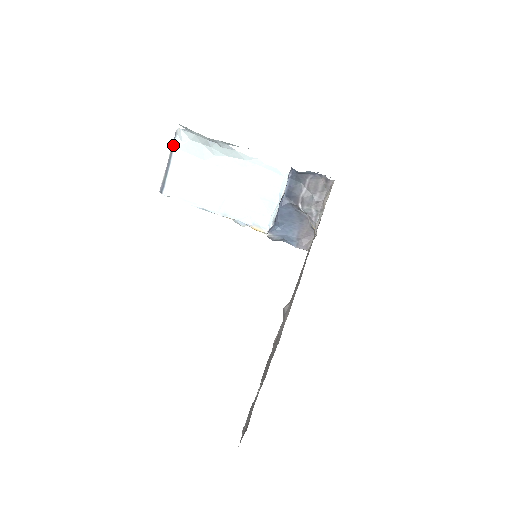
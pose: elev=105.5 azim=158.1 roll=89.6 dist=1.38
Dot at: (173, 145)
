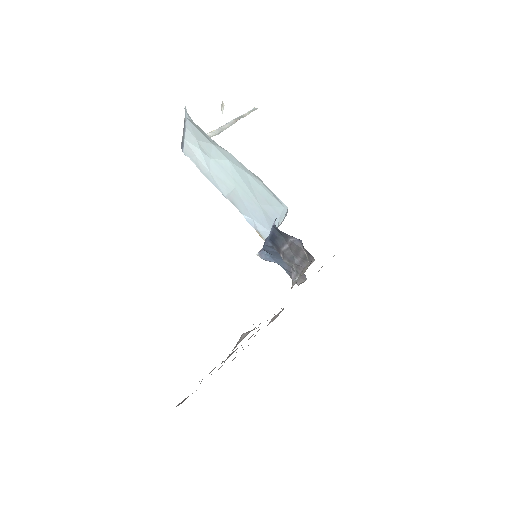
Dot at: (185, 111)
